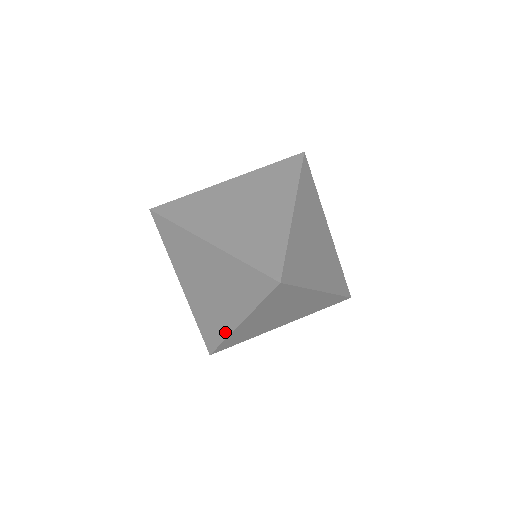
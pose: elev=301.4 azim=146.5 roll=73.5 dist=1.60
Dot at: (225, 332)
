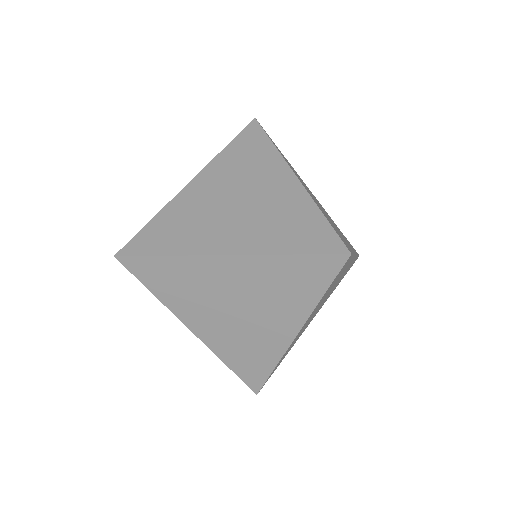
Dot at: (186, 249)
